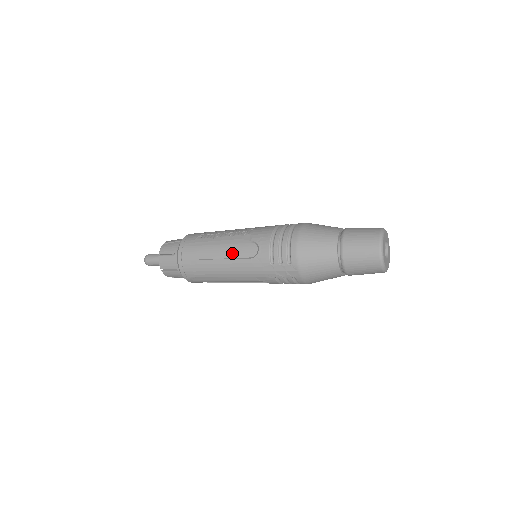
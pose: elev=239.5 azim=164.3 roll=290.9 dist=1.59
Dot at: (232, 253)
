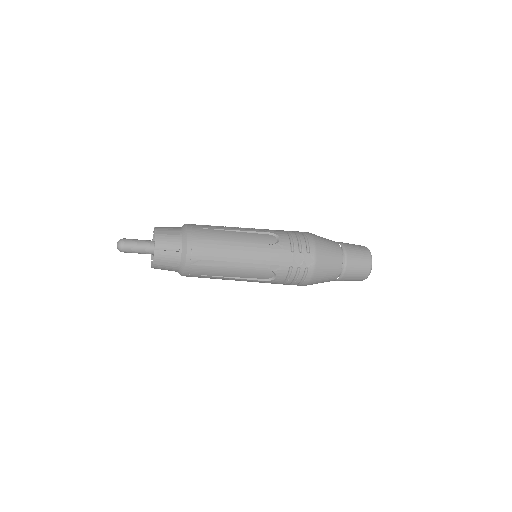
Dot at: (251, 239)
